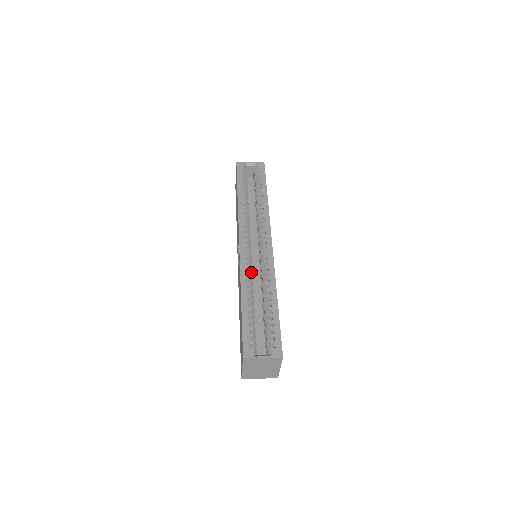
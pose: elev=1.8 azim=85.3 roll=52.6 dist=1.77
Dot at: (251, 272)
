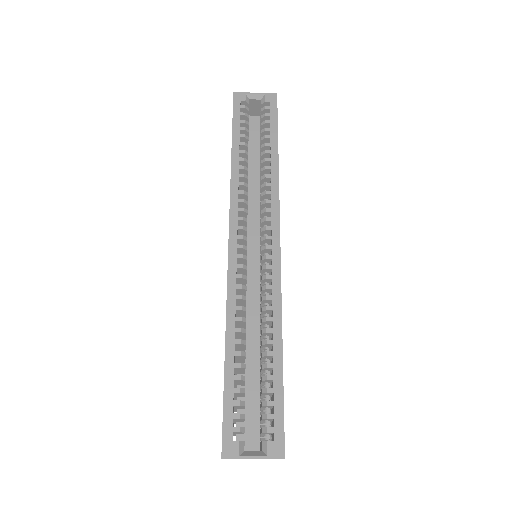
Dot at: (244, 296)
